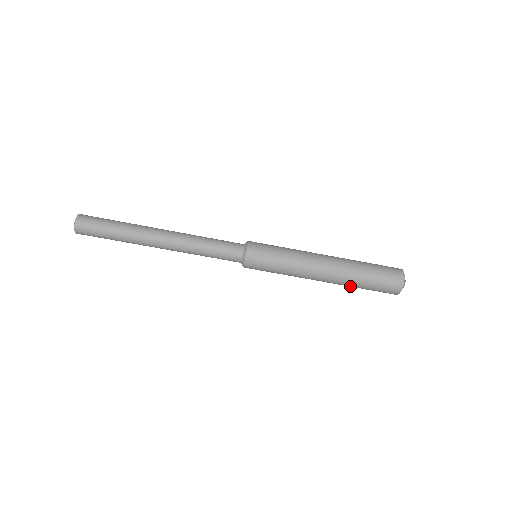
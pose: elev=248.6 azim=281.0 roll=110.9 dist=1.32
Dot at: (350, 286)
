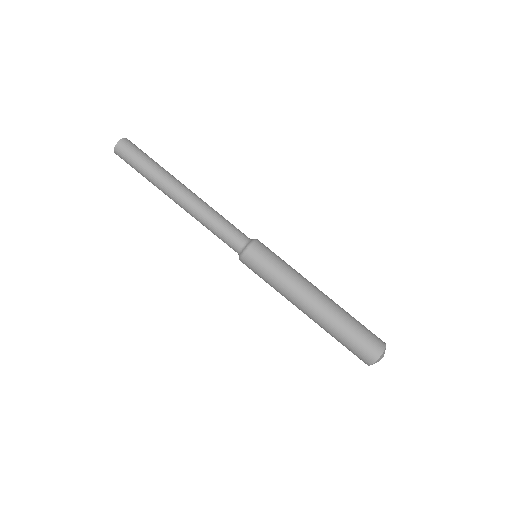
Dot at: (327, 332)
